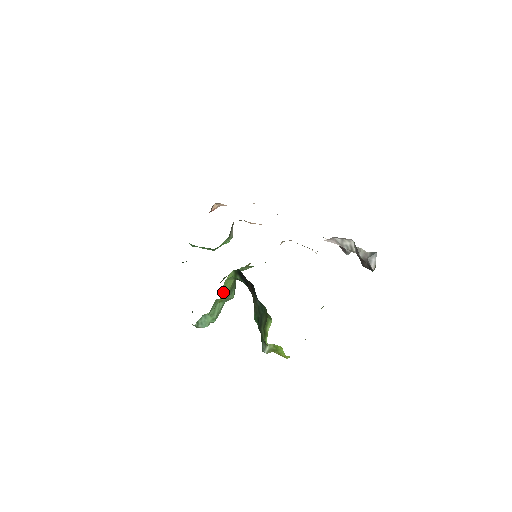
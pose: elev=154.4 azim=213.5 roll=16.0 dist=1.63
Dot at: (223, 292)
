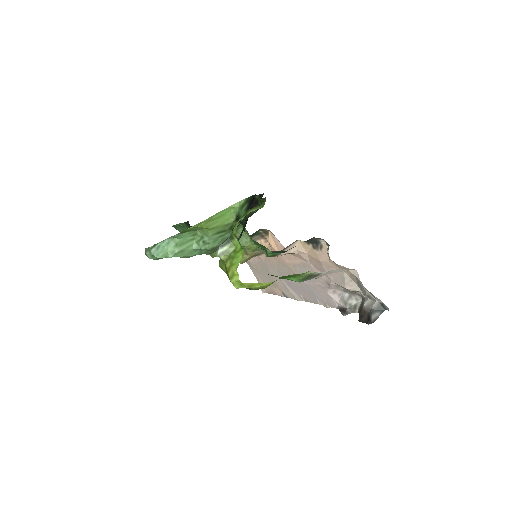
Dot at: (215, 218)
